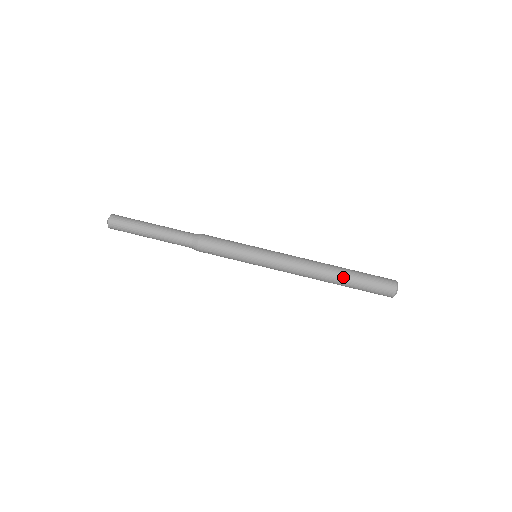
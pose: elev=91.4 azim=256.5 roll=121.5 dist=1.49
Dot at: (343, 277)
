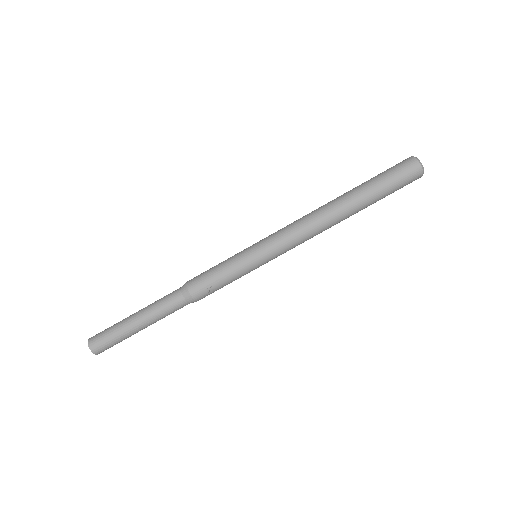
Dot at: (355, 197)
